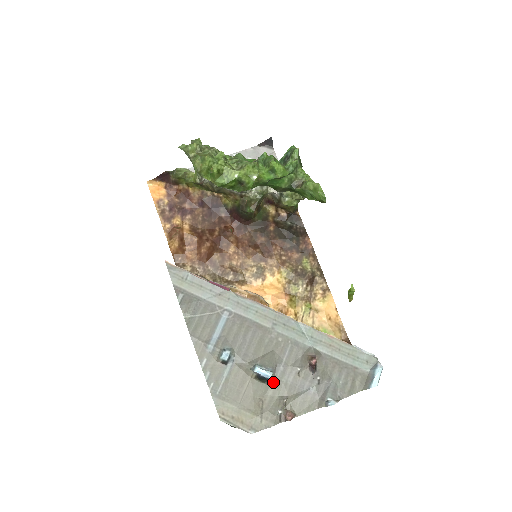
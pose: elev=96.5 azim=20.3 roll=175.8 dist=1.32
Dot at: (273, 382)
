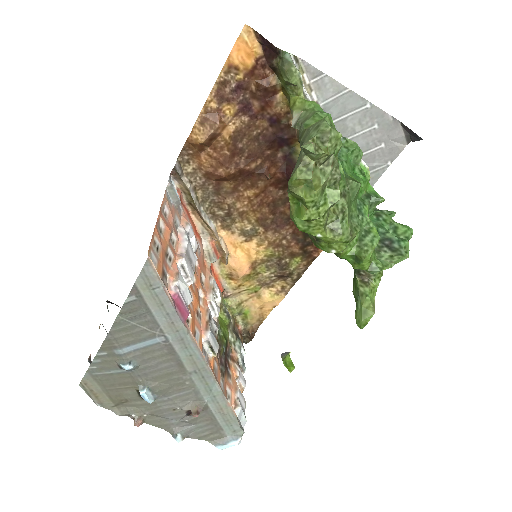
Dot at: occluded
